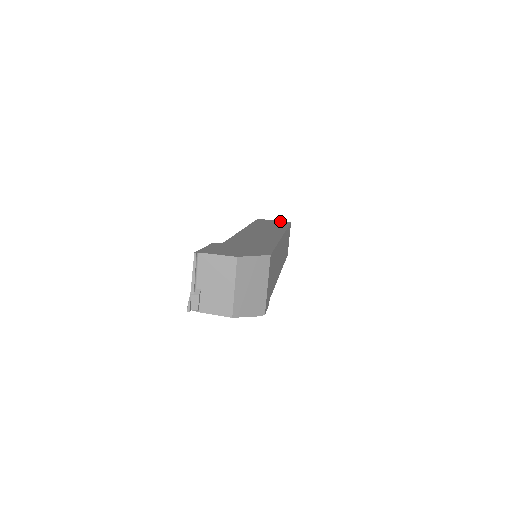
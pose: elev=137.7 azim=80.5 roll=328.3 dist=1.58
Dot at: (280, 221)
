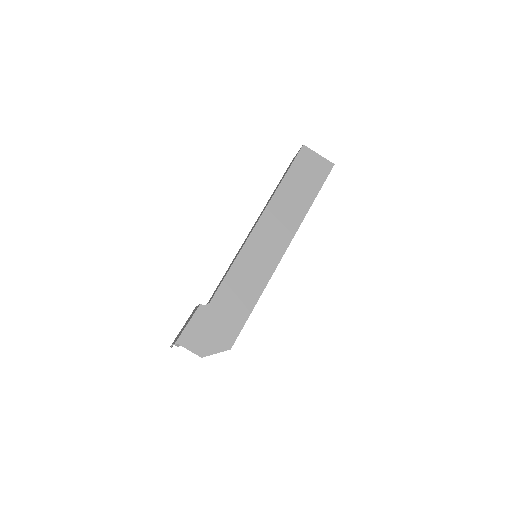
Dot at: (323, 161)
